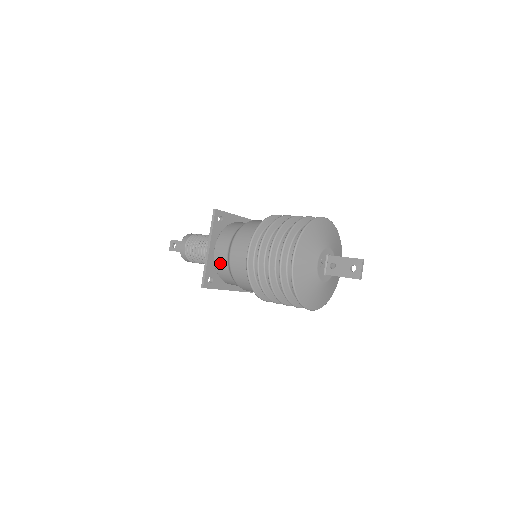
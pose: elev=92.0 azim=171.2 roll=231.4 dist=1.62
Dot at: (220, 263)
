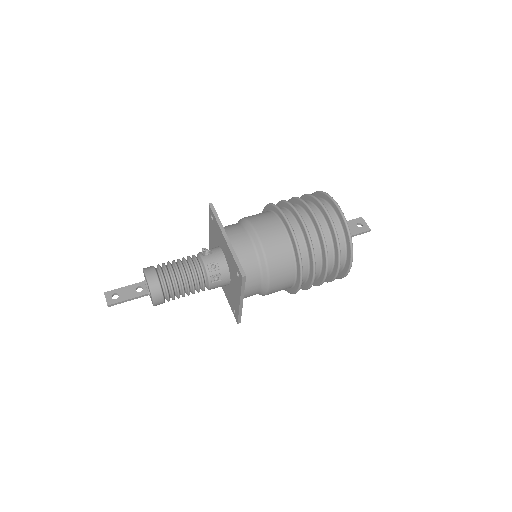
Dot at: (243, 253)
